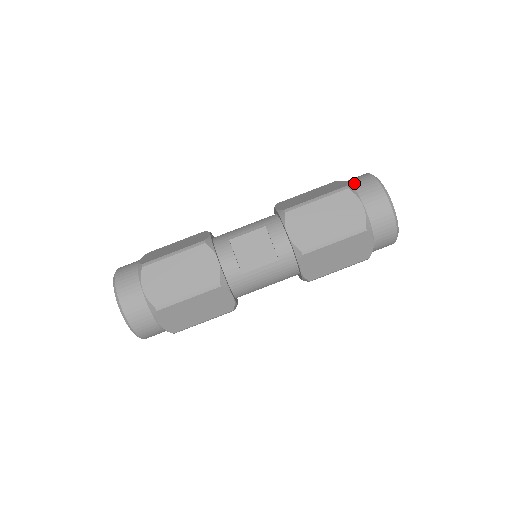
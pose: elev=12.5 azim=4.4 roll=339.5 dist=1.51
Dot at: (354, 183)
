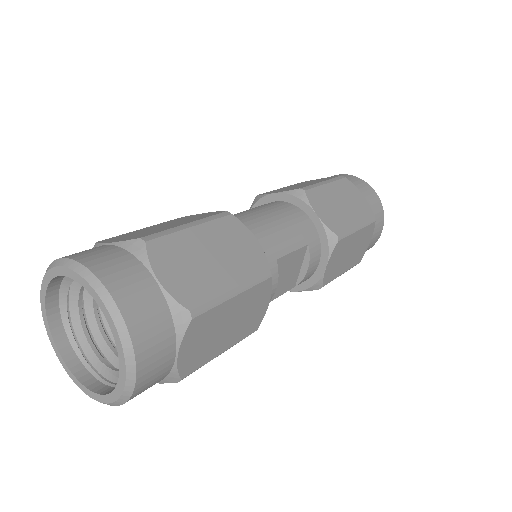
Dot at: (372, 207)
